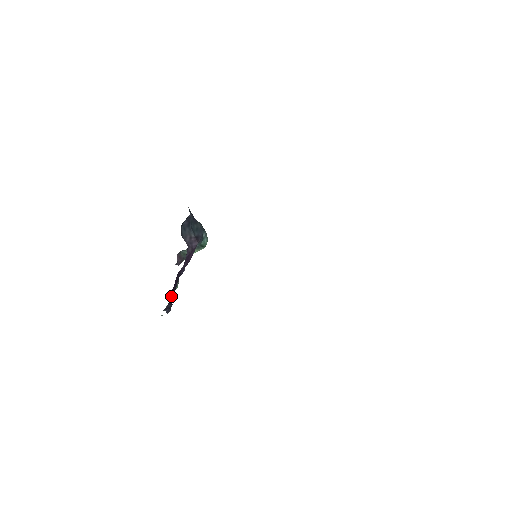
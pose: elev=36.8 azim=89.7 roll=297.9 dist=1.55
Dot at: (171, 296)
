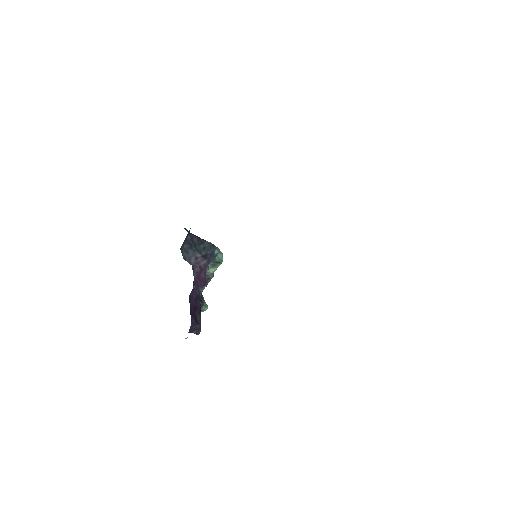
Dot at: (192, 318)
